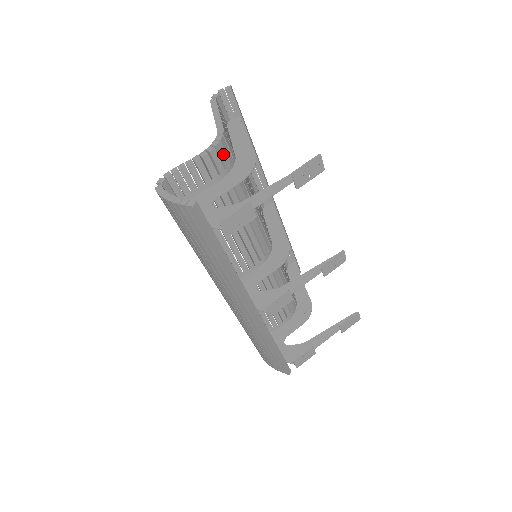
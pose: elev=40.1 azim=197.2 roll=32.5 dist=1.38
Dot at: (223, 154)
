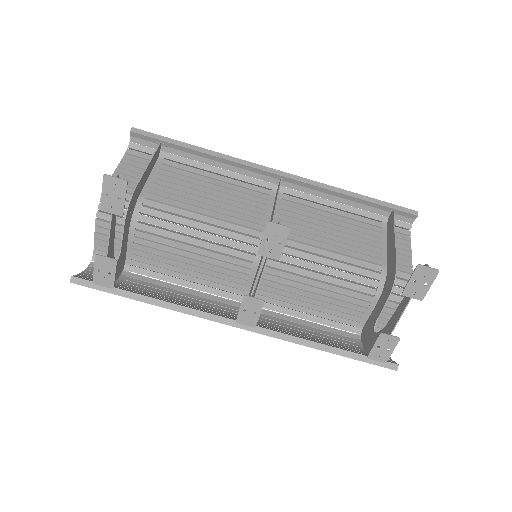
Dot at: occluded
